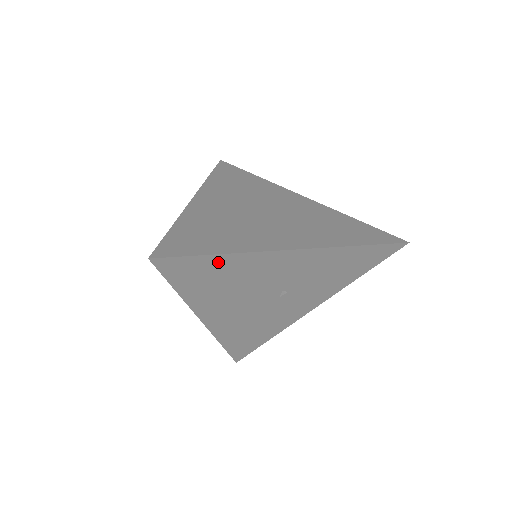
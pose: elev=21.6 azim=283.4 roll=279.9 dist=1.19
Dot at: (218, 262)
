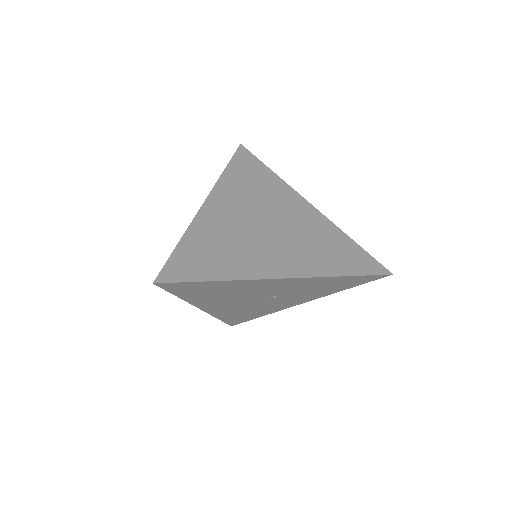
Dot at: (214, 284)
